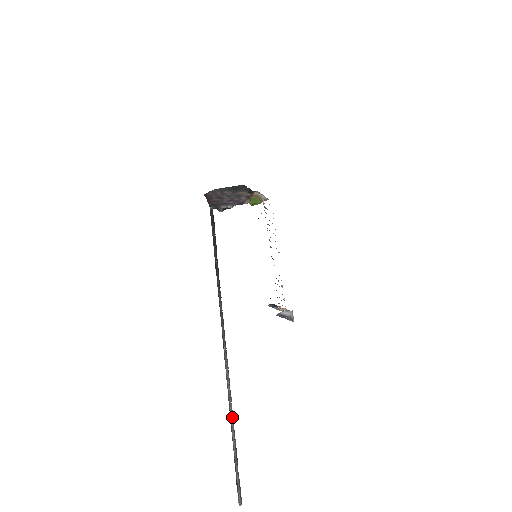
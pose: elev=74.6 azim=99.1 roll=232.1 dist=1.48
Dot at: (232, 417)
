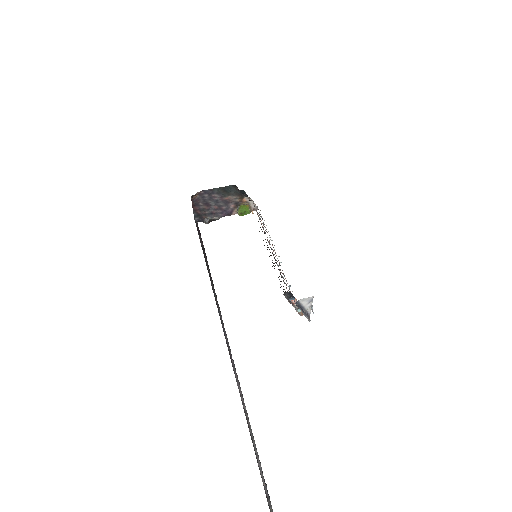
Dot at: (254, 442)
